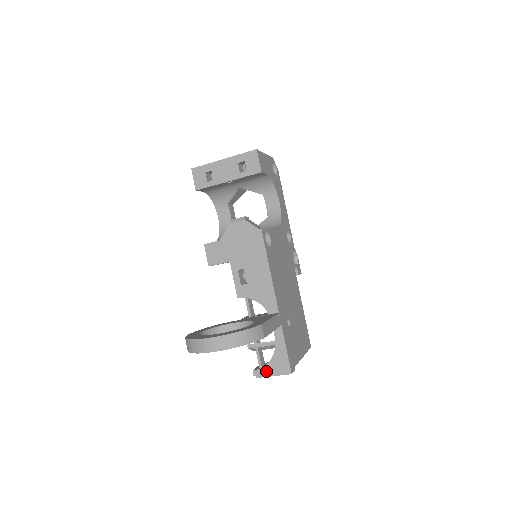
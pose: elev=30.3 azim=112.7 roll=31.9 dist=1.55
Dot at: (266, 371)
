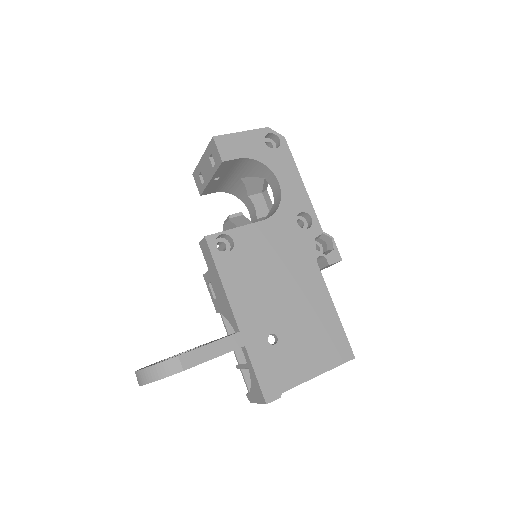
Dot at: (252, 396)
